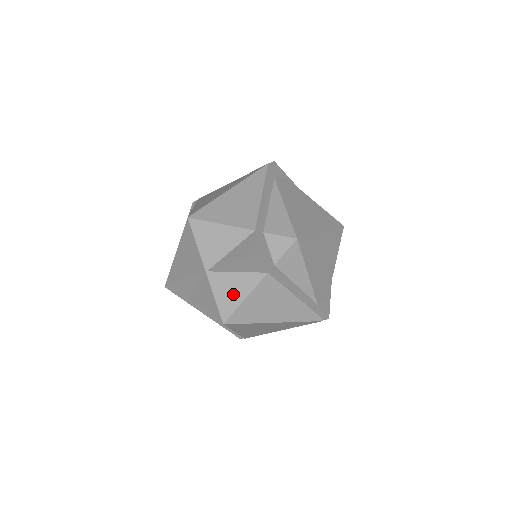
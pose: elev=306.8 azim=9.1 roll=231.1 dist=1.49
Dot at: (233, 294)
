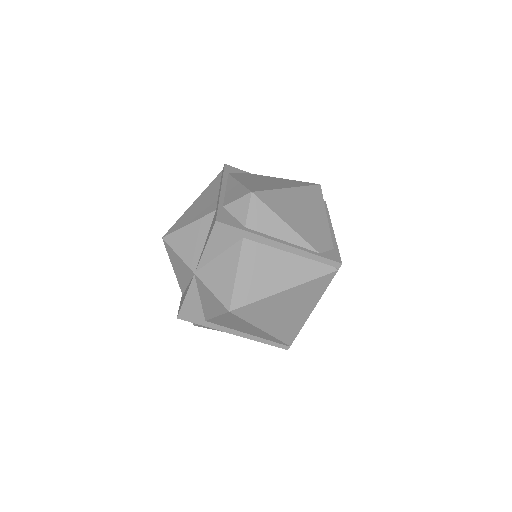
Dot at: (224, 277)
